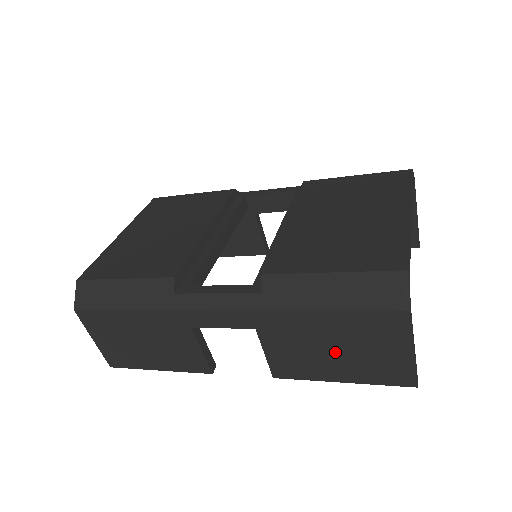
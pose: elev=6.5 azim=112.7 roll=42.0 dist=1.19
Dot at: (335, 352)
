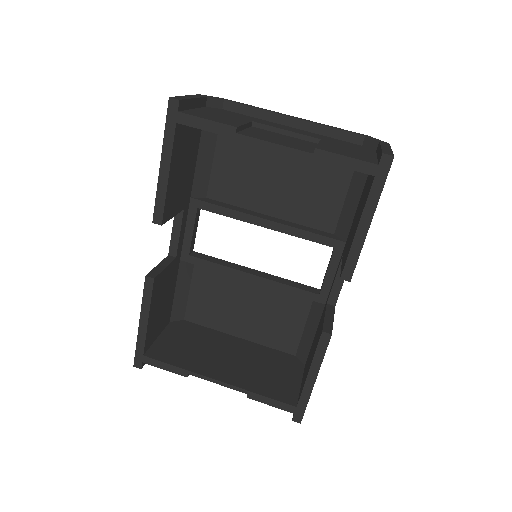
Dot at: occluded
